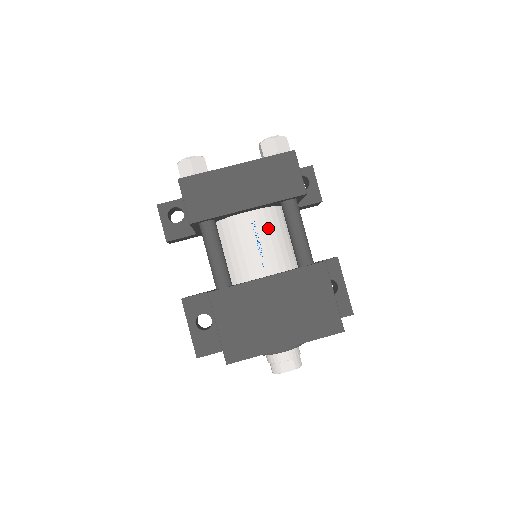
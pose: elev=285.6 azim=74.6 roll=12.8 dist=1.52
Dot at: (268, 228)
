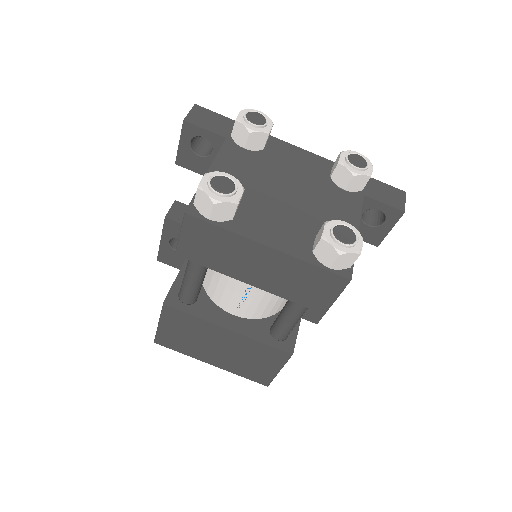
Dot at: occluded
